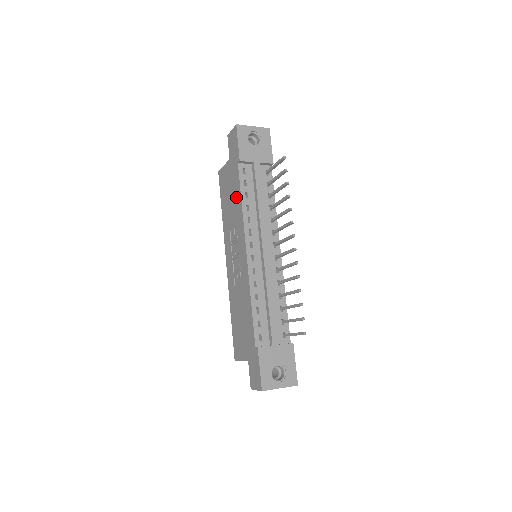
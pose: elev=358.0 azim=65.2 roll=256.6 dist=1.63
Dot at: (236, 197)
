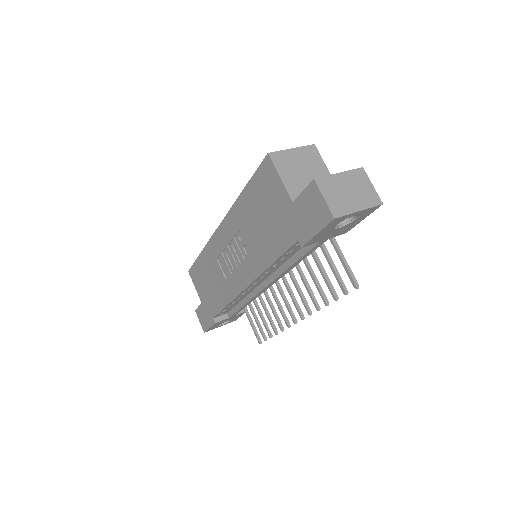
Dot at: (269, 245)
